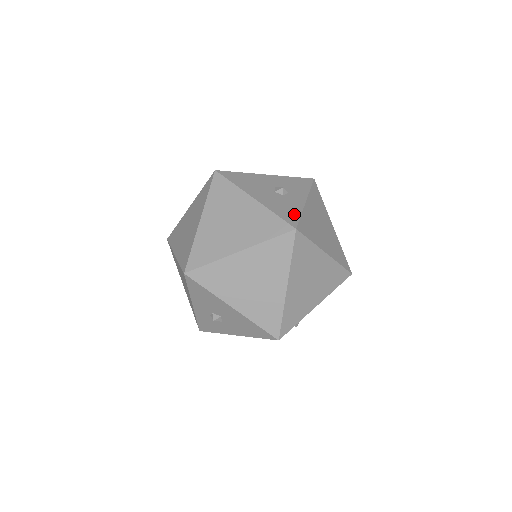
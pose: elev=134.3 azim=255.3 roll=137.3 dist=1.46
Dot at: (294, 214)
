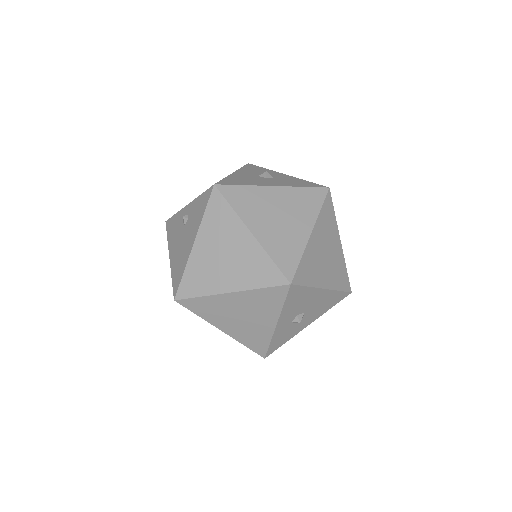
Dot at: (306, 182)
